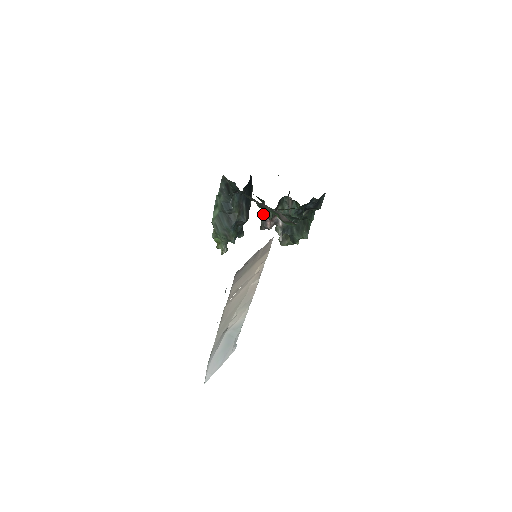
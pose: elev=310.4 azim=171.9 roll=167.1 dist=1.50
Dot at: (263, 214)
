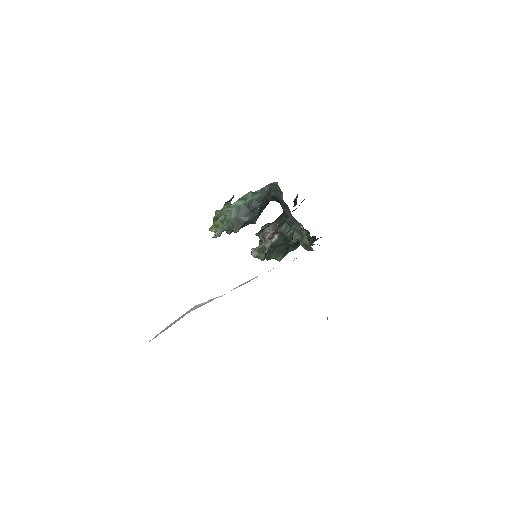
Dot at: (279, 227)
